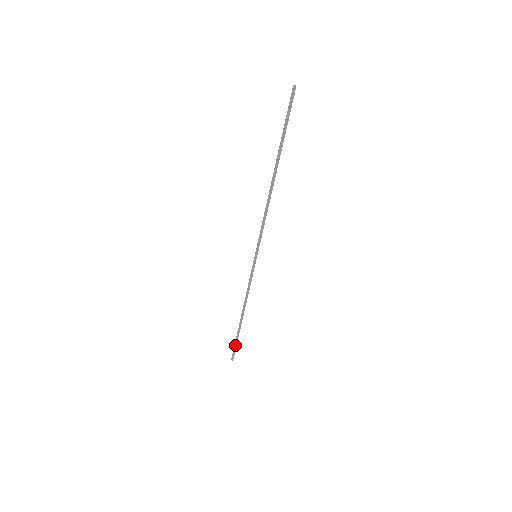
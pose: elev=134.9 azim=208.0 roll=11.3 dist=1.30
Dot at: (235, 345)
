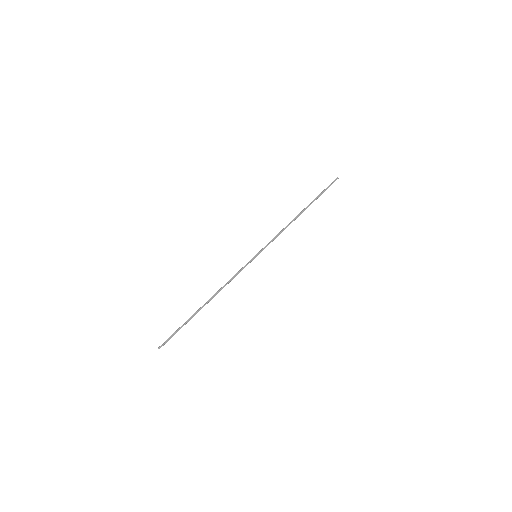
Dot at: (177, 331)
